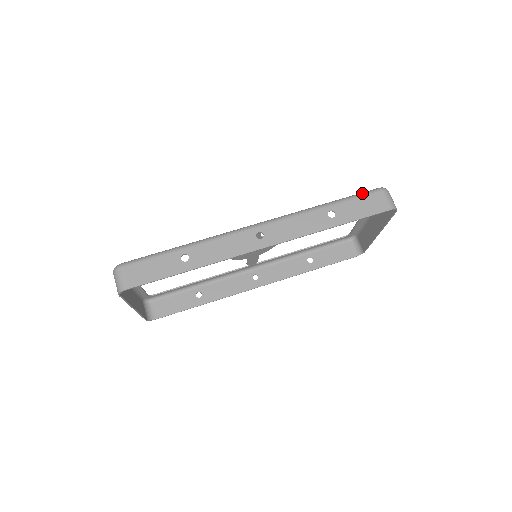
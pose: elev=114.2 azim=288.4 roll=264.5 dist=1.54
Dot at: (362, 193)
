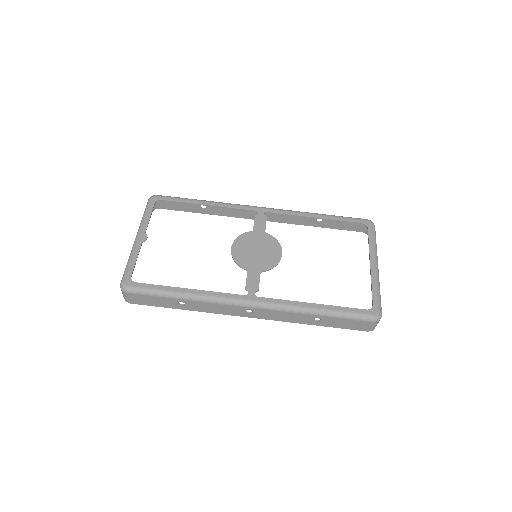
Dot at: (355, 317)
